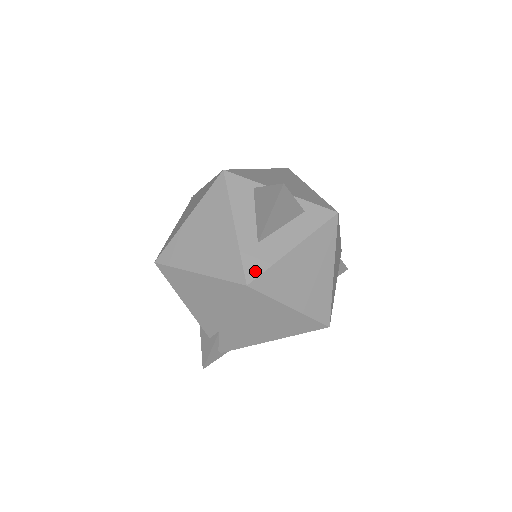
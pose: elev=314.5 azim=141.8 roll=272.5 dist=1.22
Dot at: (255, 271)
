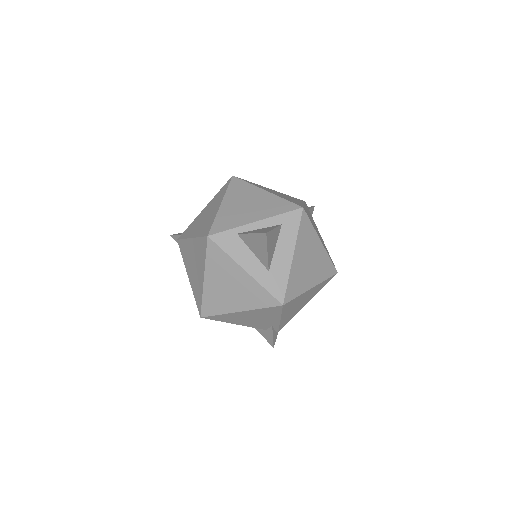
Dot at: (281, 292)
